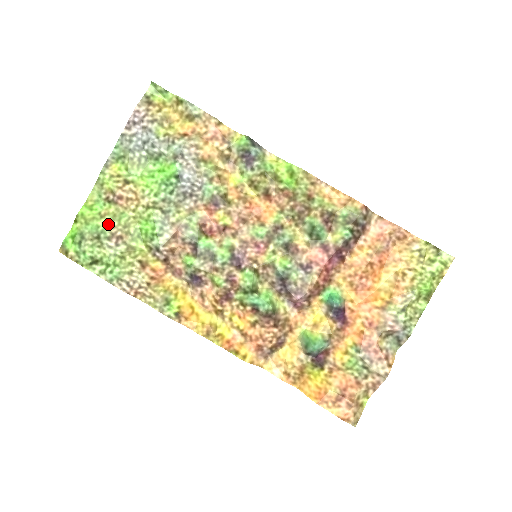
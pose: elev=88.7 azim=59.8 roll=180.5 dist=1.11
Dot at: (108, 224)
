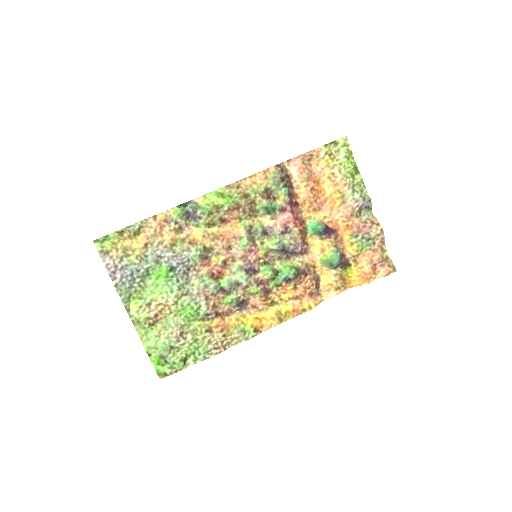
Dot at: (167, 335)
